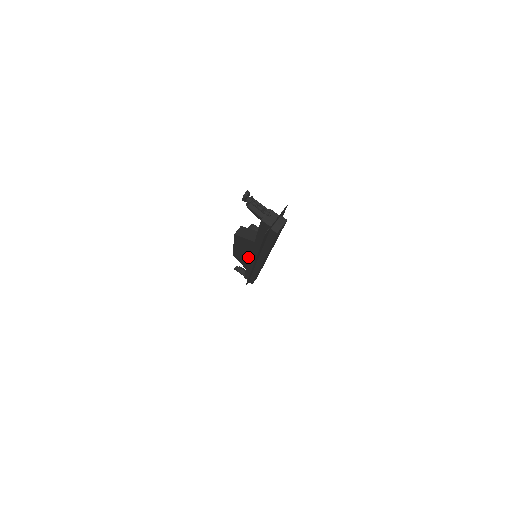
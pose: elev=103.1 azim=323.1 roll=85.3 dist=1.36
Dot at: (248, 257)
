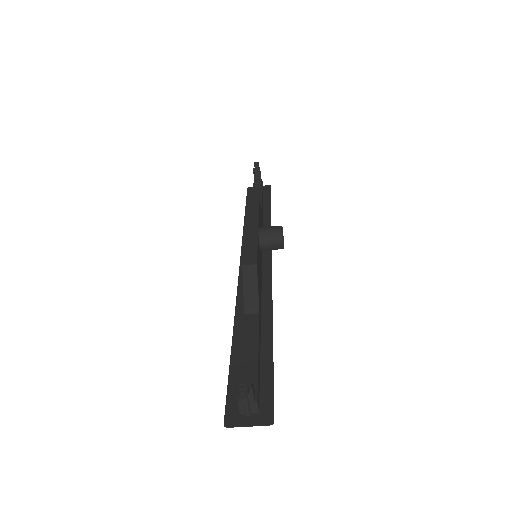
Dot at: occluded
